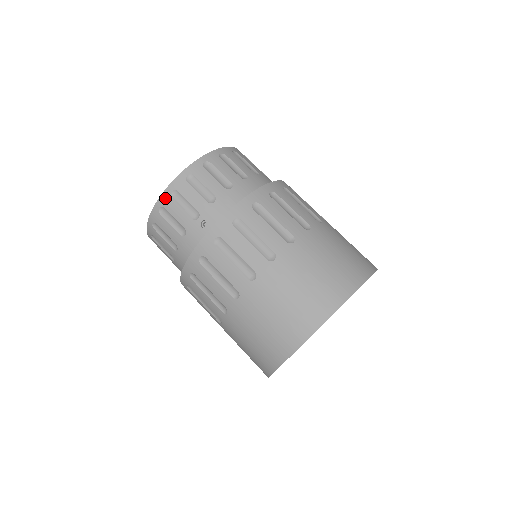
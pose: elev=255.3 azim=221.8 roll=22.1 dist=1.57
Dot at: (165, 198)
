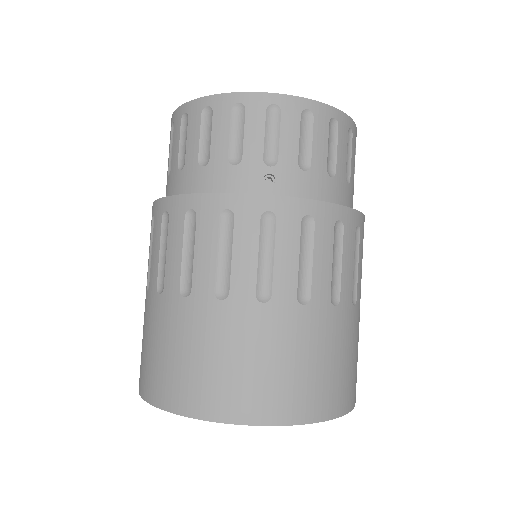
Dot at: (258, 101)
